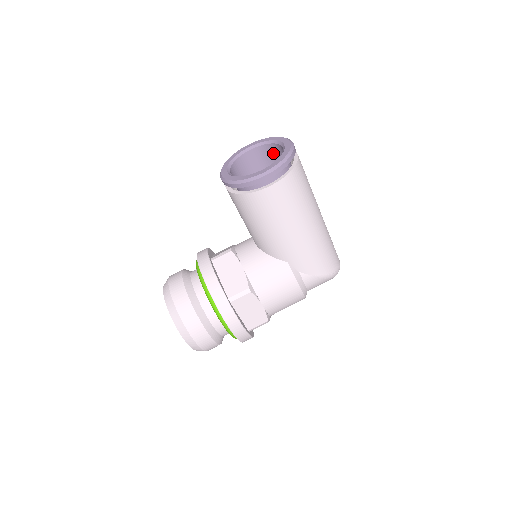
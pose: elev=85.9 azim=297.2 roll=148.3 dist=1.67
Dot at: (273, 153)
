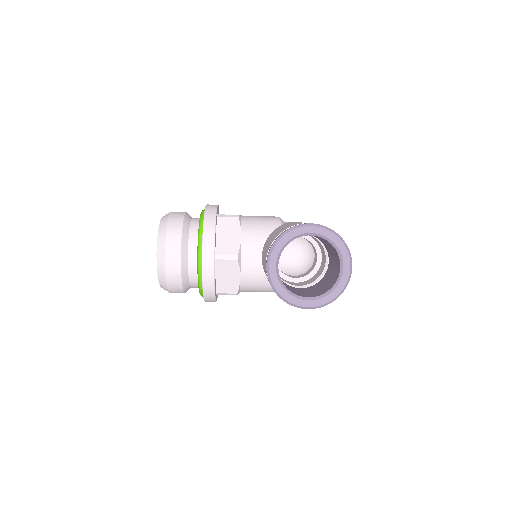
Dot at: (330, 244)
